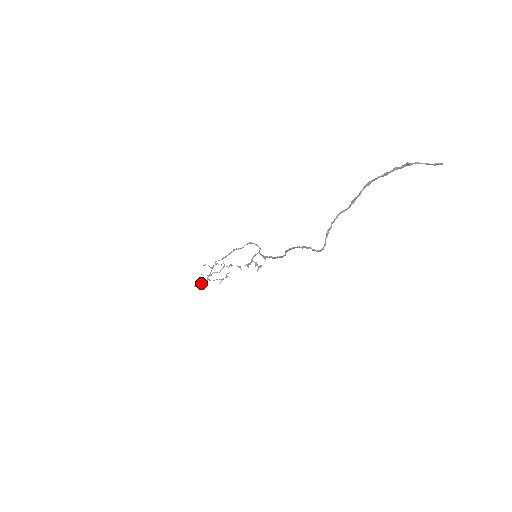
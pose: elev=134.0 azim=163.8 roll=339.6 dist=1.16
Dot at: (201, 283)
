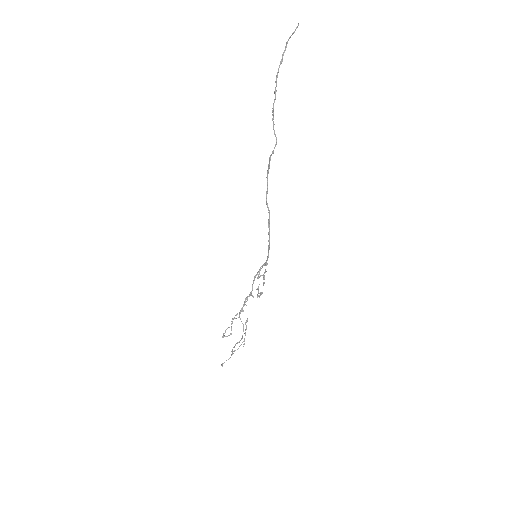
Dot at: occluded
